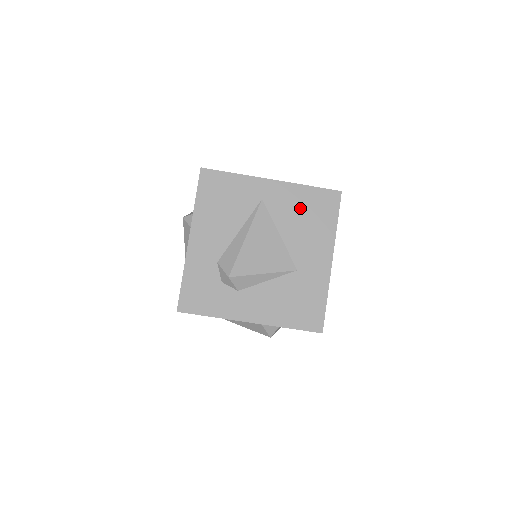
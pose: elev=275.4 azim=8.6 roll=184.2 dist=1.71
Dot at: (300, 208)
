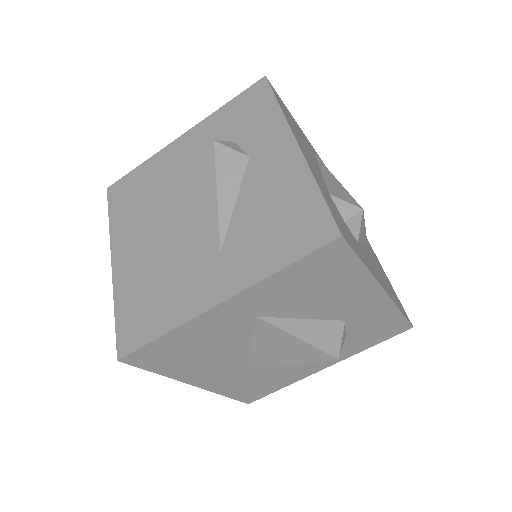
Dot at: occluded
